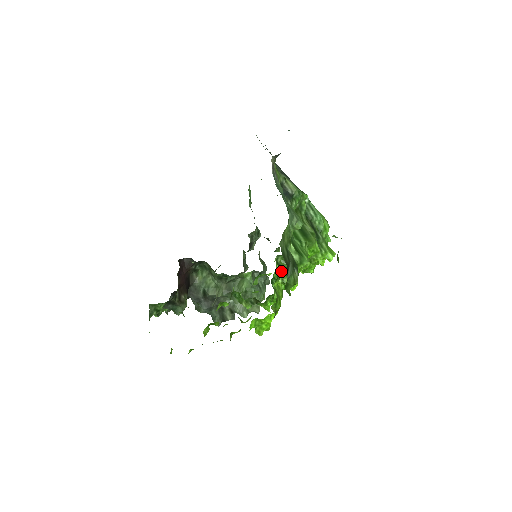
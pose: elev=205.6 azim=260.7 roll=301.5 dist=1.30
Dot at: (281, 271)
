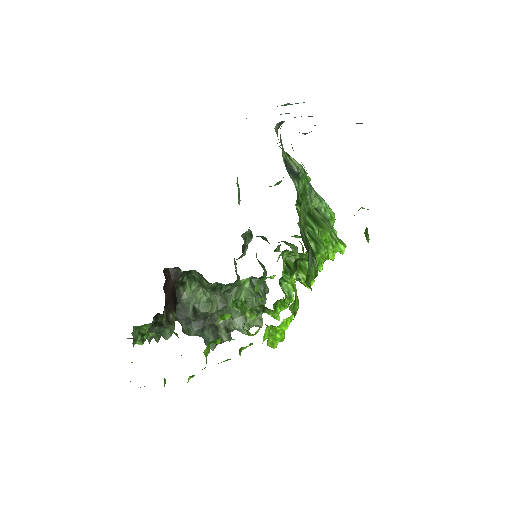
Dot at: (295, 264)
